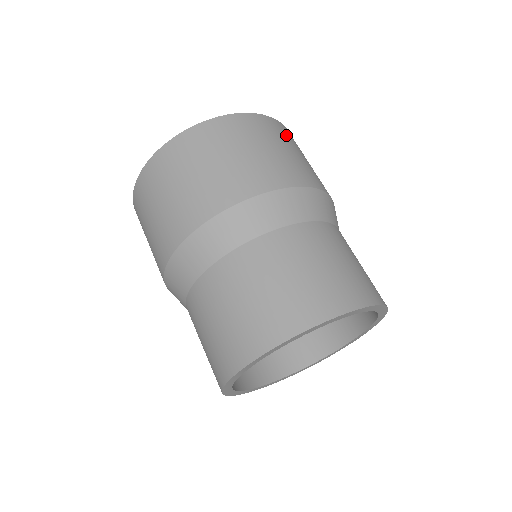
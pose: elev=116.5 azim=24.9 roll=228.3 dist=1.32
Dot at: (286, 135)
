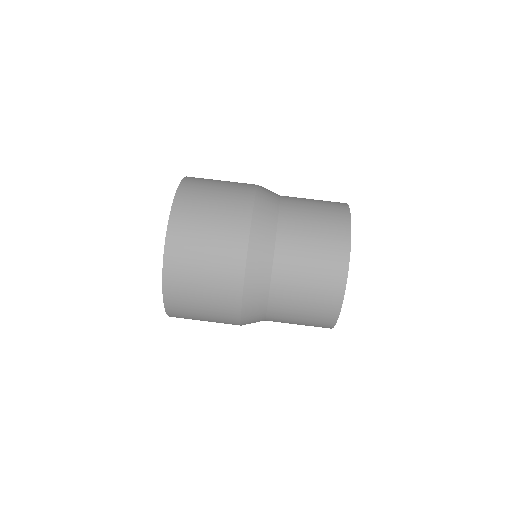
Dot at: (184, 248)
